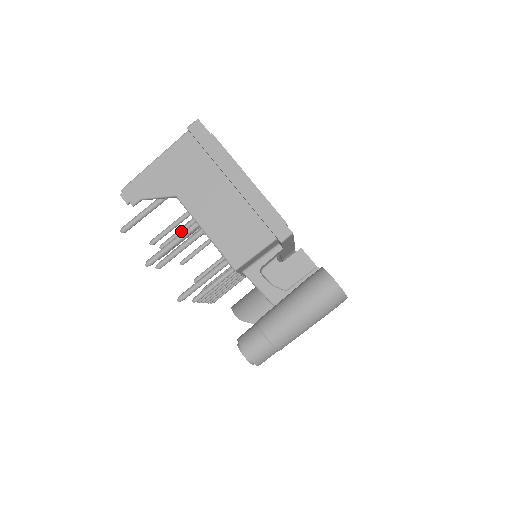
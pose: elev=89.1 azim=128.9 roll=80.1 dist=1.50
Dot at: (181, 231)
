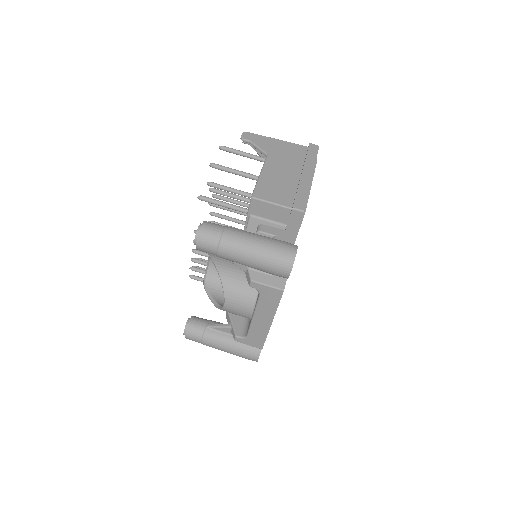
Dot at: (232, 218)
